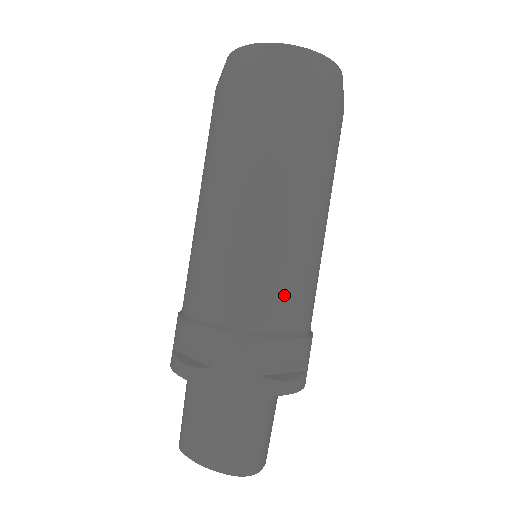
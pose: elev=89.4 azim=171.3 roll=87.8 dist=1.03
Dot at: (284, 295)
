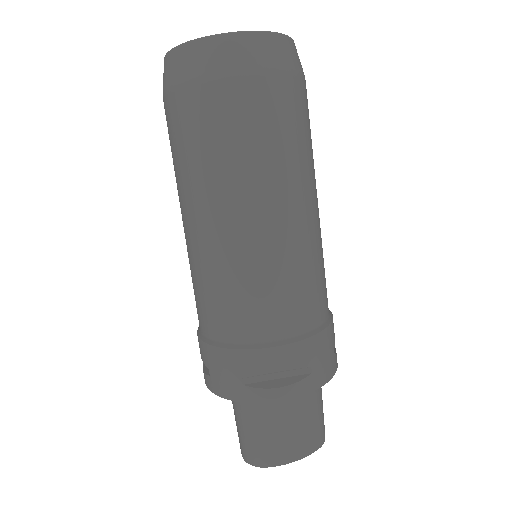
Dot at: (325, 280)
